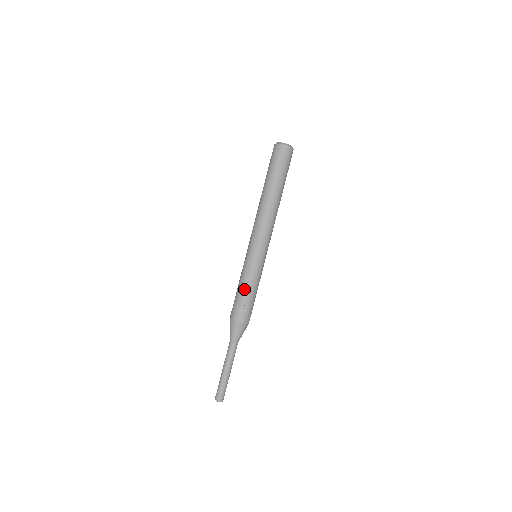
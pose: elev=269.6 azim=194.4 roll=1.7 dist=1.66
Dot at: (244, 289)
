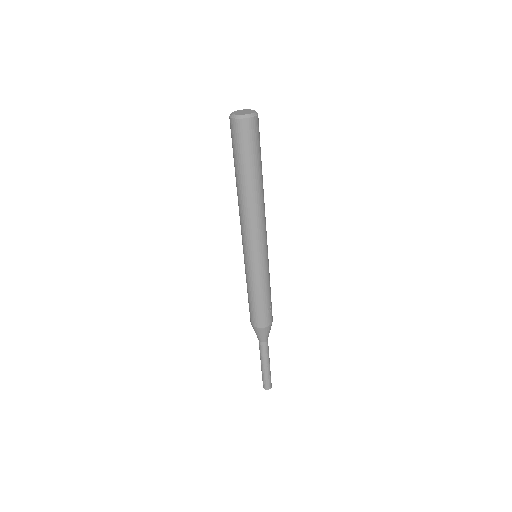
Dot at: (267, 295)
